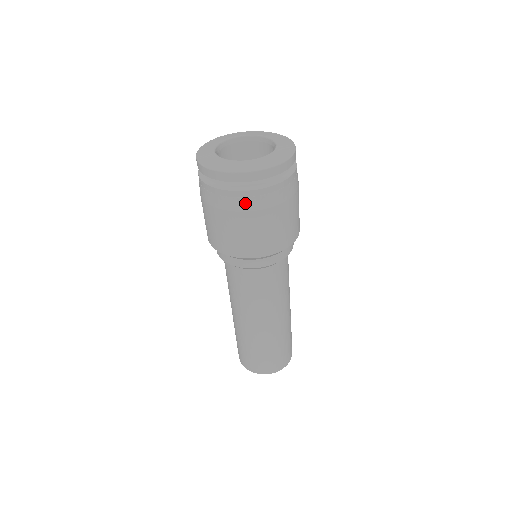
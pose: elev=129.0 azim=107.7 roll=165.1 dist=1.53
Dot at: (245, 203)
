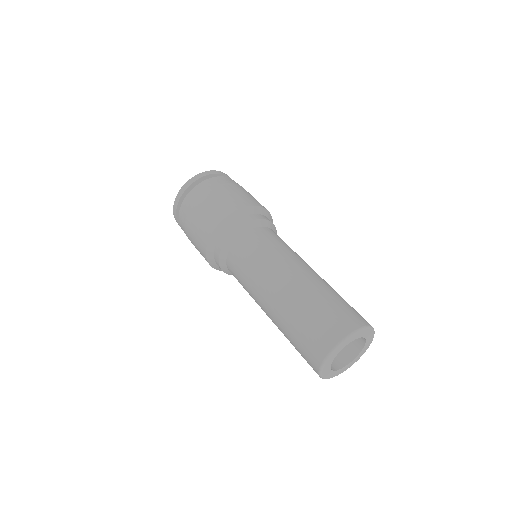
Dot at: (216, 182)
